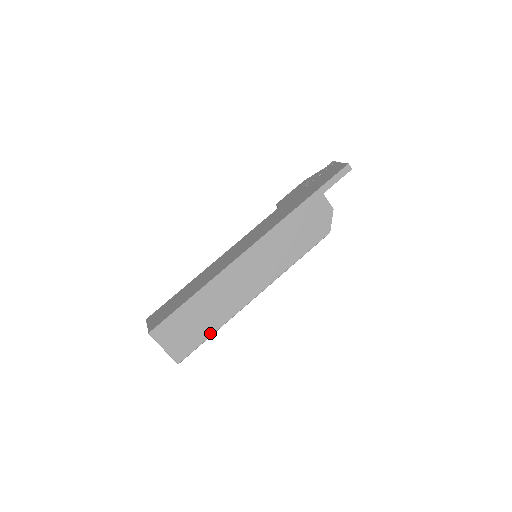
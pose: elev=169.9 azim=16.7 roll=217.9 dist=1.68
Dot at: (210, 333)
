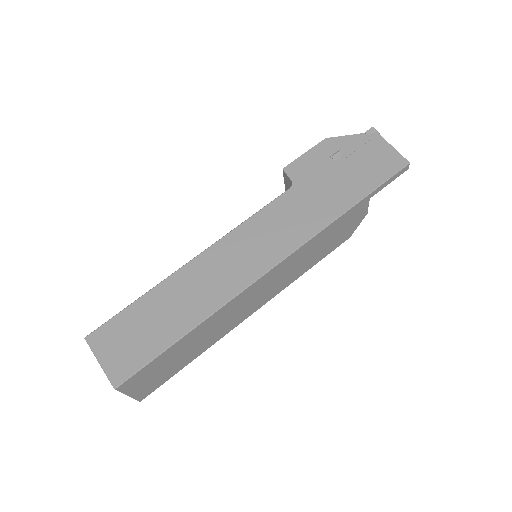
Dot at: (188, 363)
